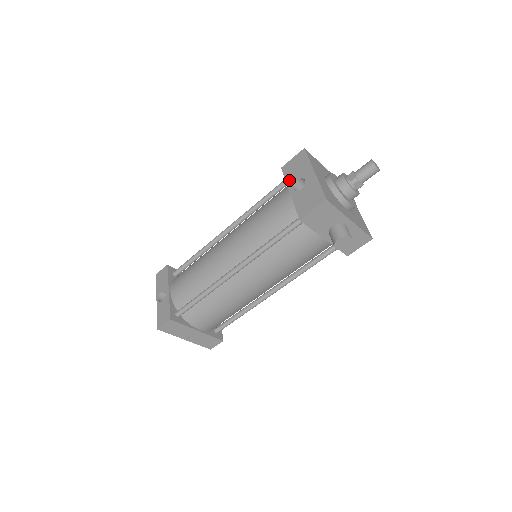
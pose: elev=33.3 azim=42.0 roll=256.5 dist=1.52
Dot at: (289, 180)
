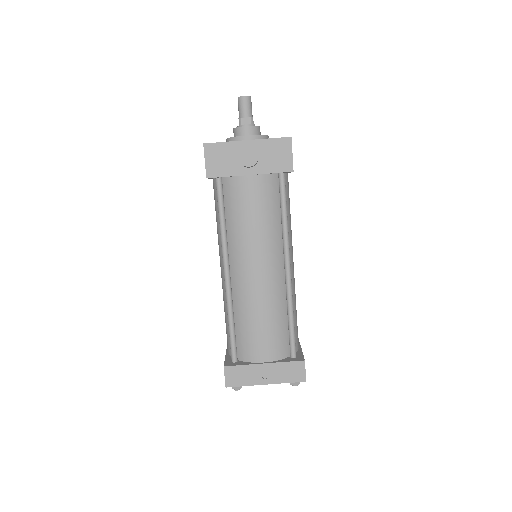
Dot at: occluded
